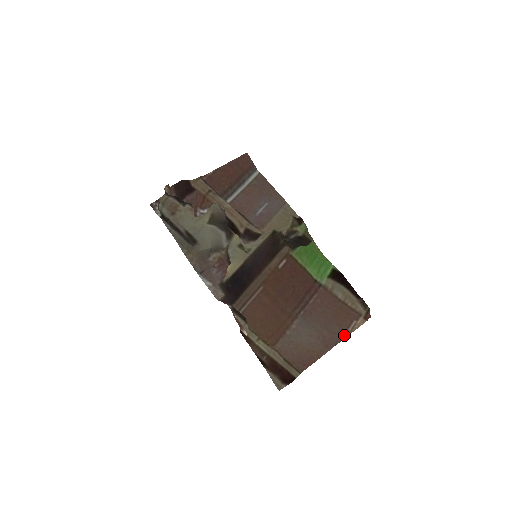
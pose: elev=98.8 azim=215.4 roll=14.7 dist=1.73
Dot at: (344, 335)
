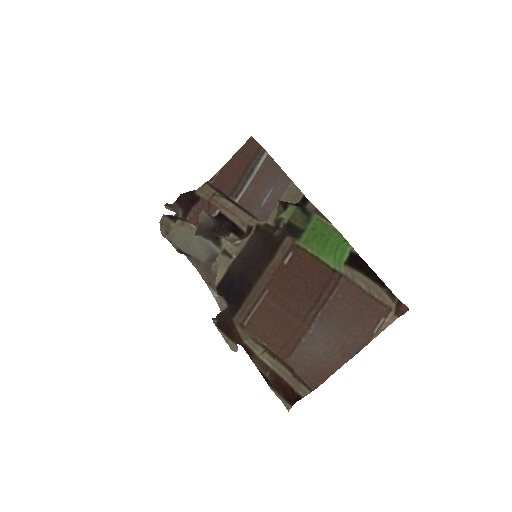
Dot at: (367, 339)
